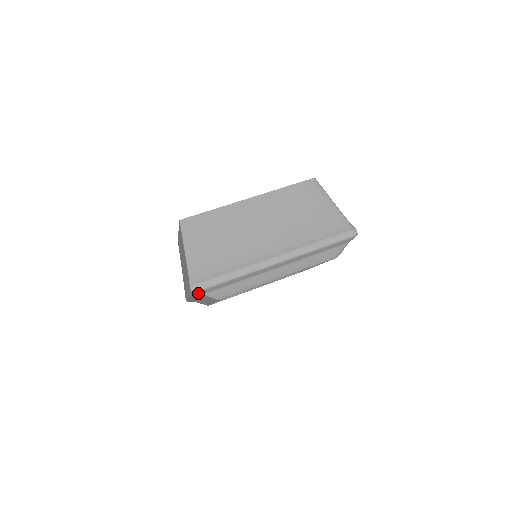
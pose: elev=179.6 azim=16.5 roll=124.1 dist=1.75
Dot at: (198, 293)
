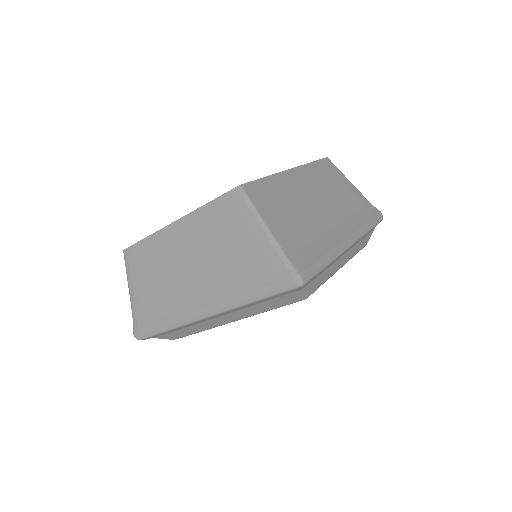
Dot at: (304, 286)
